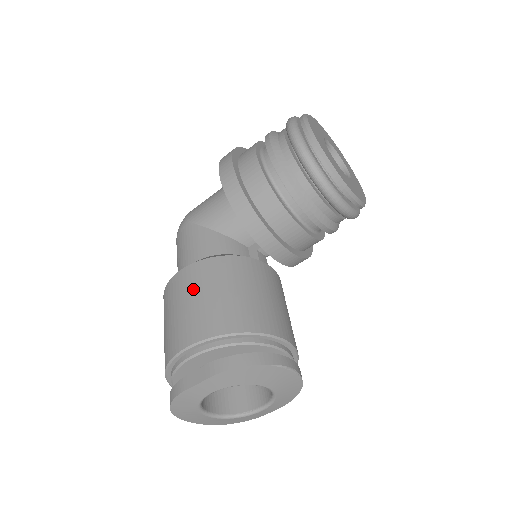
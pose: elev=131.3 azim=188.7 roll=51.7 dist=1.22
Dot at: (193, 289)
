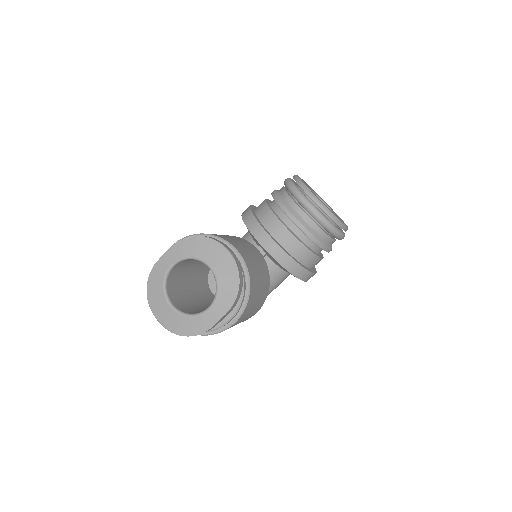
Dot at: occluded
